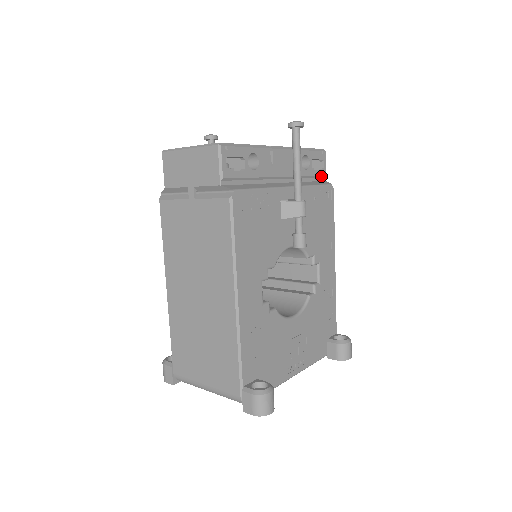
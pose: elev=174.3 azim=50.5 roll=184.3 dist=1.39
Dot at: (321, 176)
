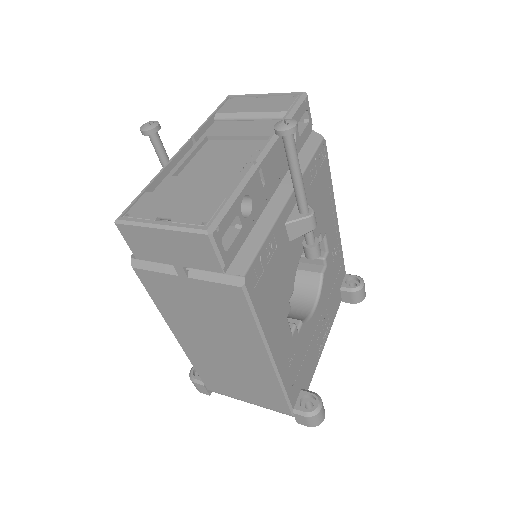
Dot at: (308, 131)
